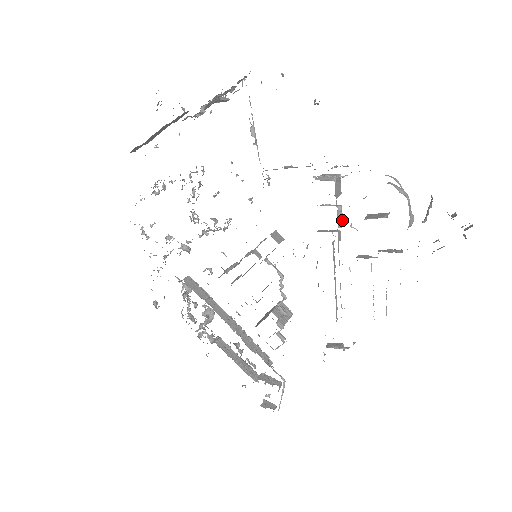
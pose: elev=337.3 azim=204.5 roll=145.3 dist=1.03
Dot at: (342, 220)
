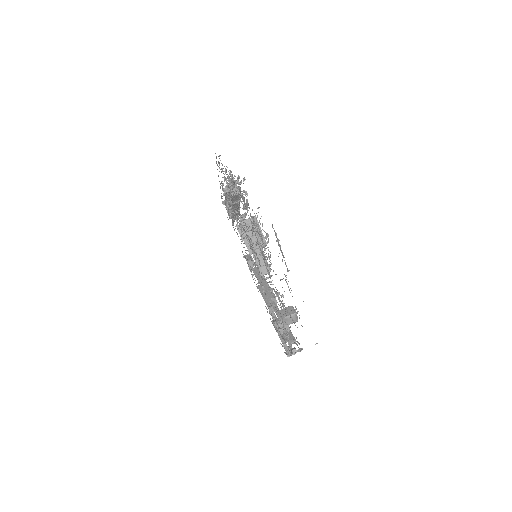
Dot at: occluded
